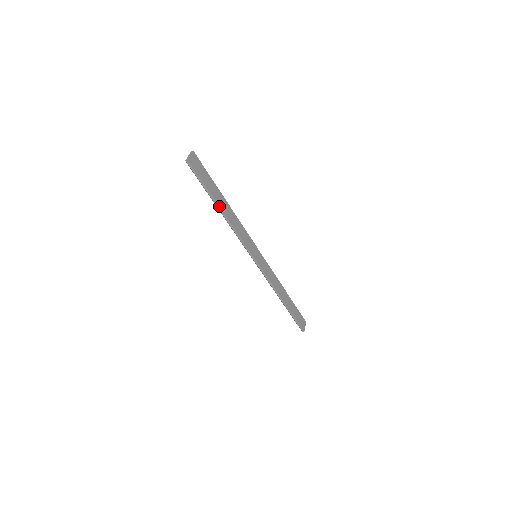
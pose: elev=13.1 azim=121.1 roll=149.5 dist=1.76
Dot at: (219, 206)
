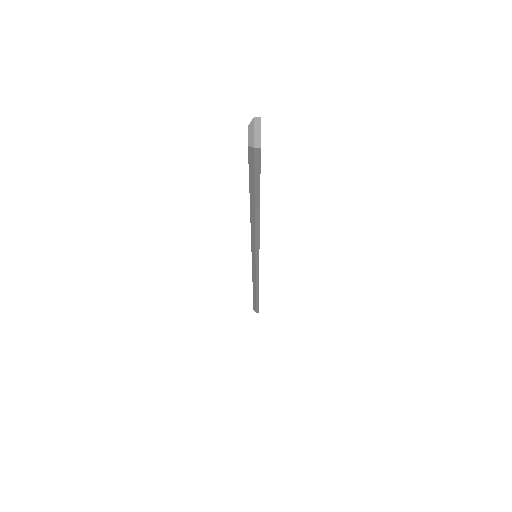
Dot at: (259, 212)
